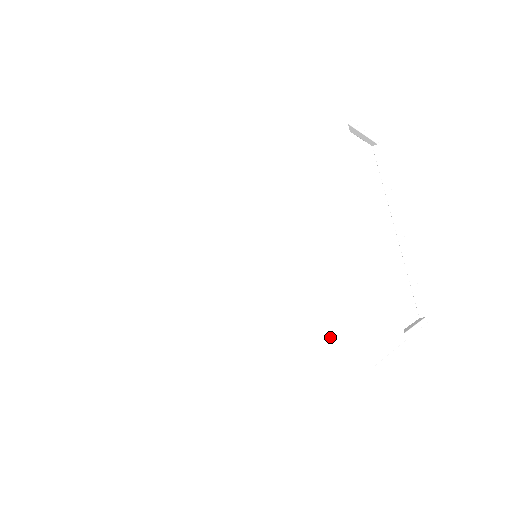
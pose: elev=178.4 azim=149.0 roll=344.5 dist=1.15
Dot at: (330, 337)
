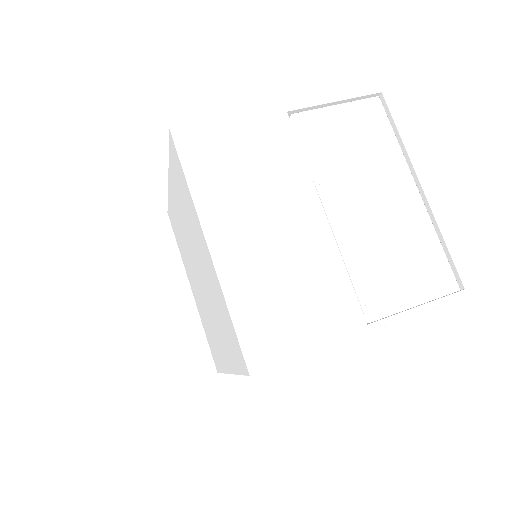
Dot at: (234, 344)
